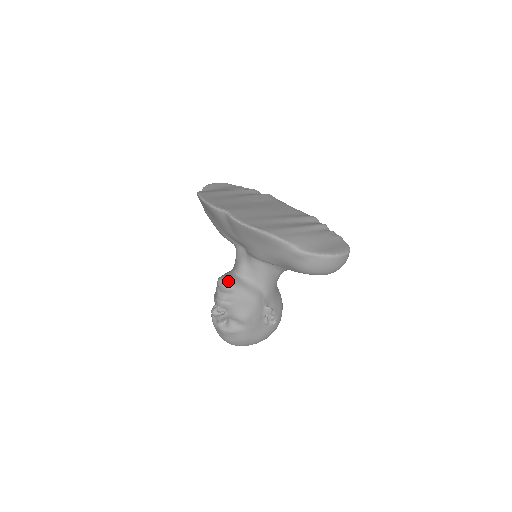
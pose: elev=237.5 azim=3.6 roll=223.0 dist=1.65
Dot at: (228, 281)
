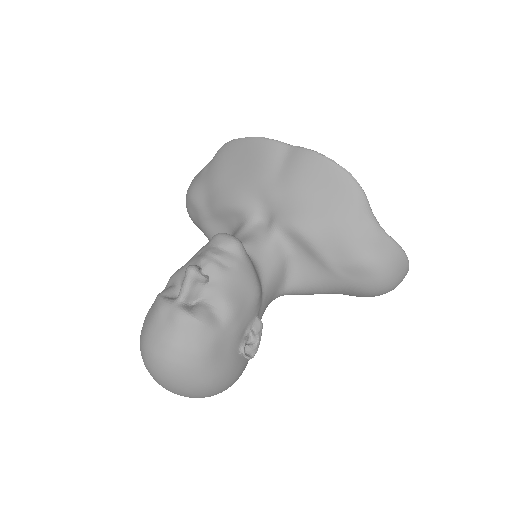
Dot at: (237, 238)
